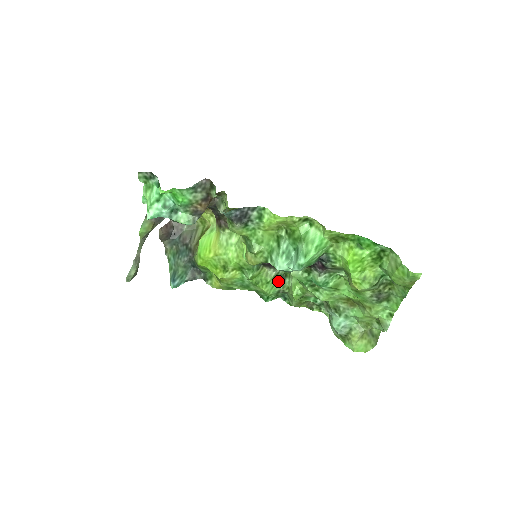
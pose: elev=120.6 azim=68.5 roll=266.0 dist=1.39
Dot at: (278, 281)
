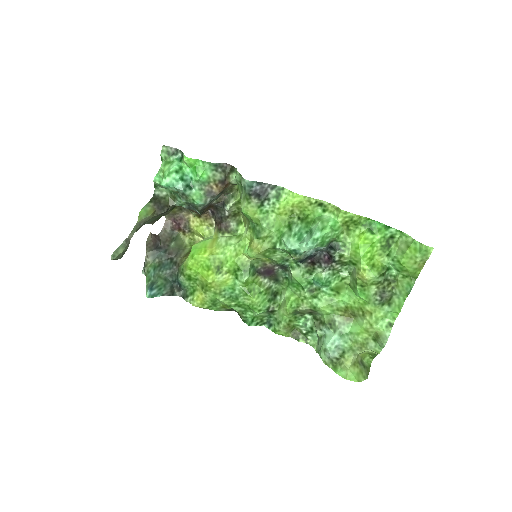
Dot at: (269, 296)
